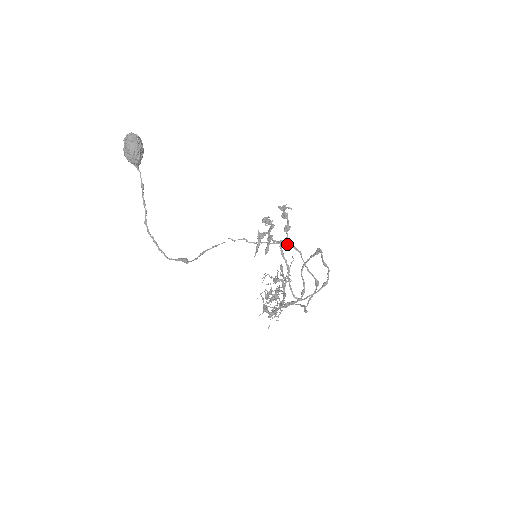
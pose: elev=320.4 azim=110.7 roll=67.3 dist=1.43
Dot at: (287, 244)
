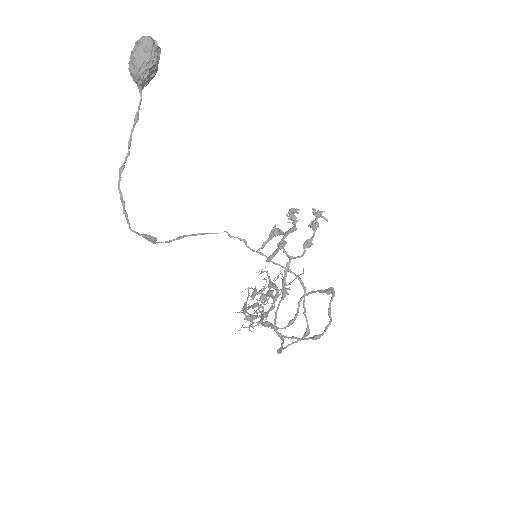
Dot at: (293, 273)
